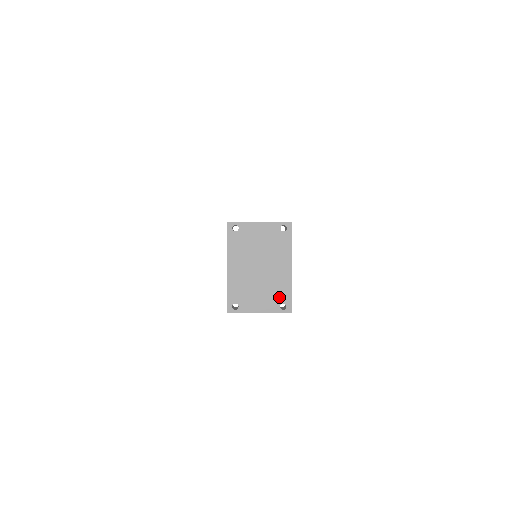
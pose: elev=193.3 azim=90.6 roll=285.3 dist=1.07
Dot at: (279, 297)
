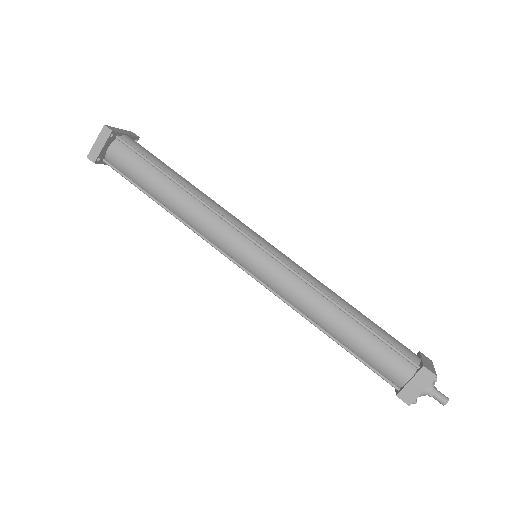
Dot at: occluded
